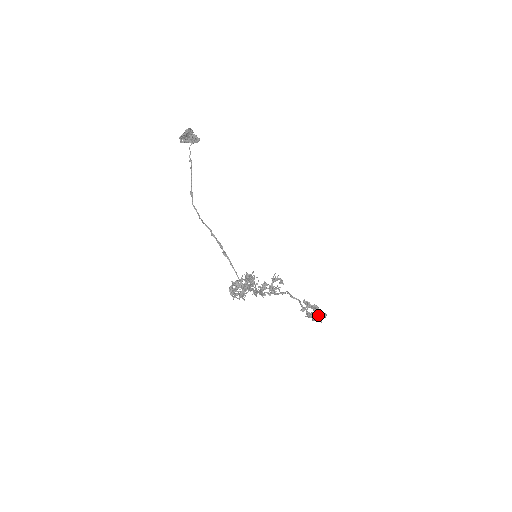
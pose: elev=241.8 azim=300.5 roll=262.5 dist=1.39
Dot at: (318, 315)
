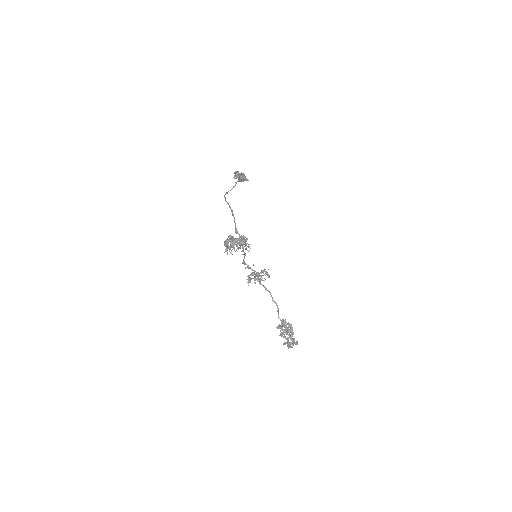
Dot at: (290, 338)
